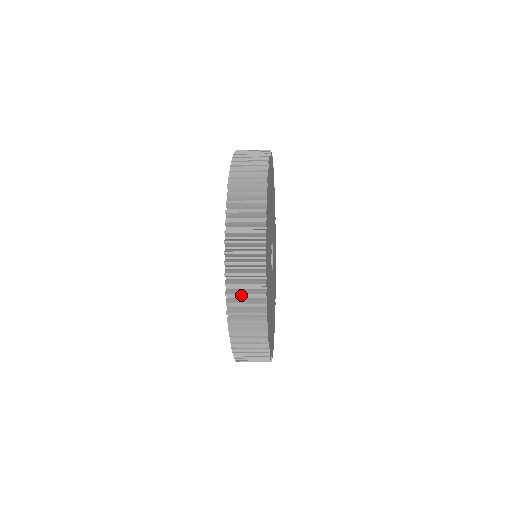
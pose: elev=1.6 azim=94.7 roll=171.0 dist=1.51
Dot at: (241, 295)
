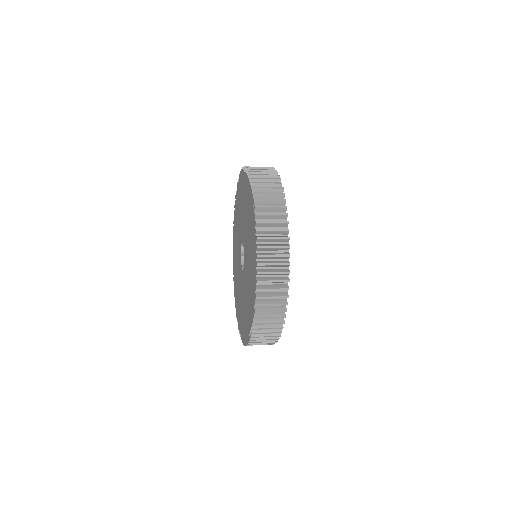
Dot at: (265, 193)
